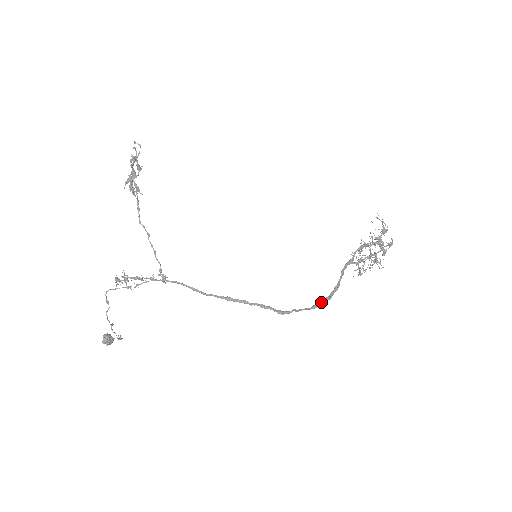
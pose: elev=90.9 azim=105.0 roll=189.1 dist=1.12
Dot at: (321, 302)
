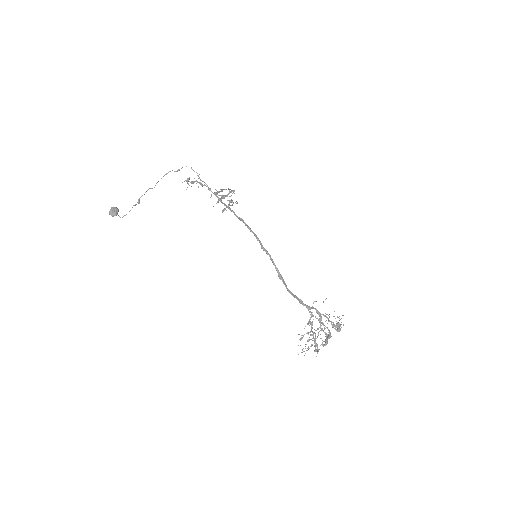
Dot at: occluded
